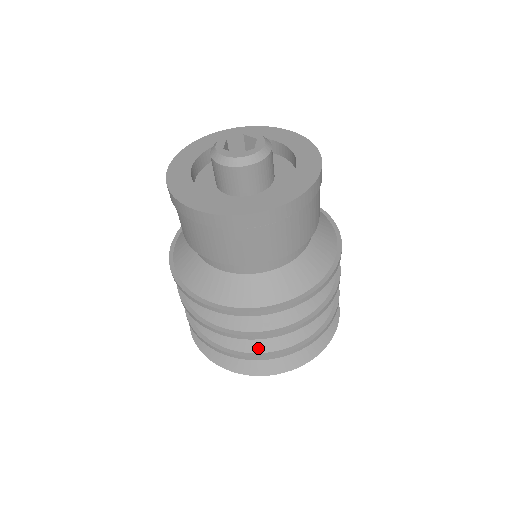
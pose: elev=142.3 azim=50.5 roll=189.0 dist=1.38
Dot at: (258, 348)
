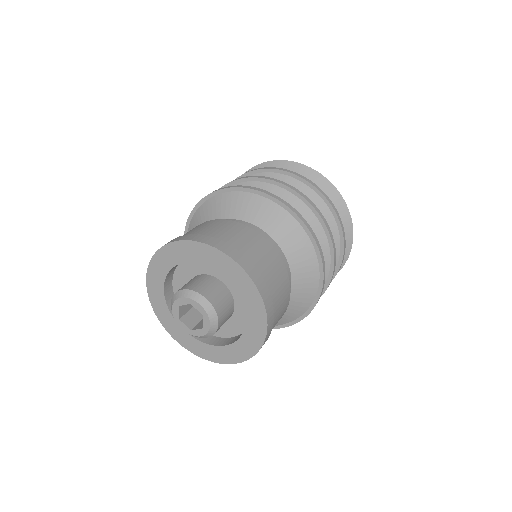
Dot at: occluded
